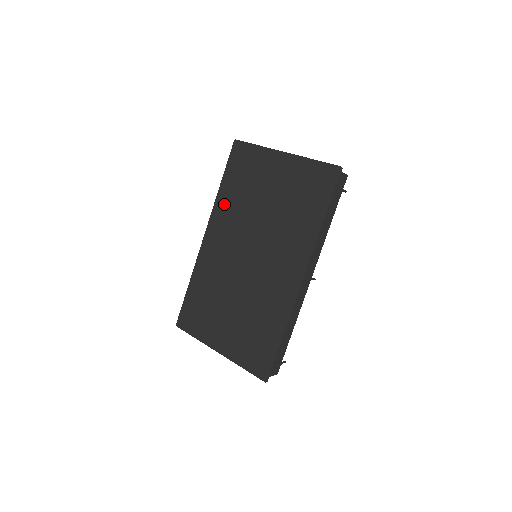
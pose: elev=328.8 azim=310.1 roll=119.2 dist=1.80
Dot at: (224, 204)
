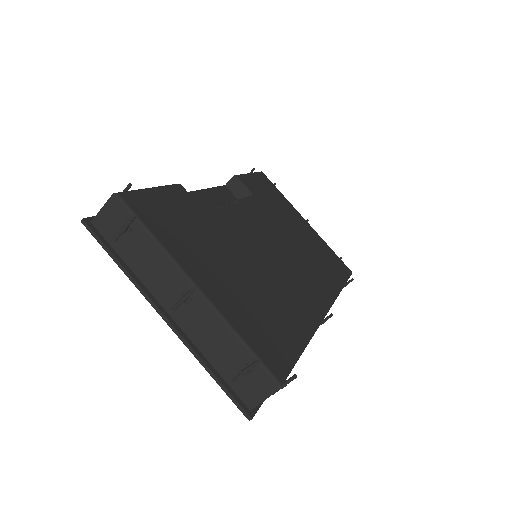
Dot at: occluded
